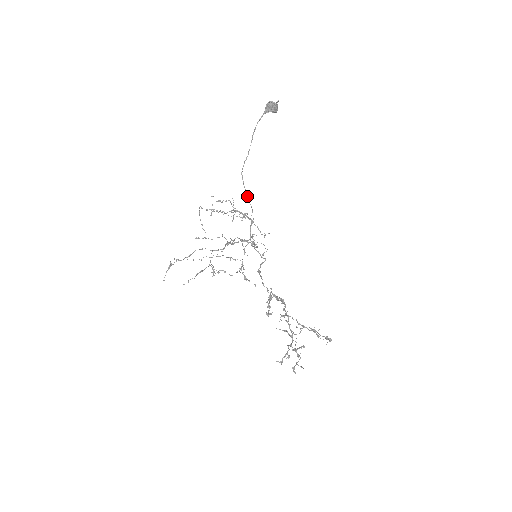
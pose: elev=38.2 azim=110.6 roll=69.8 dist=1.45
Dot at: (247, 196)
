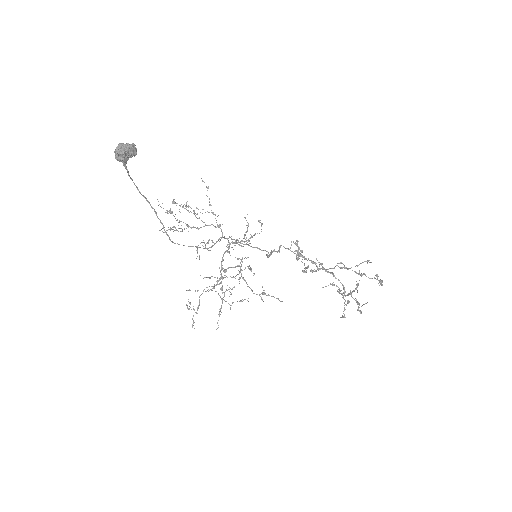
Dot at: occluded
